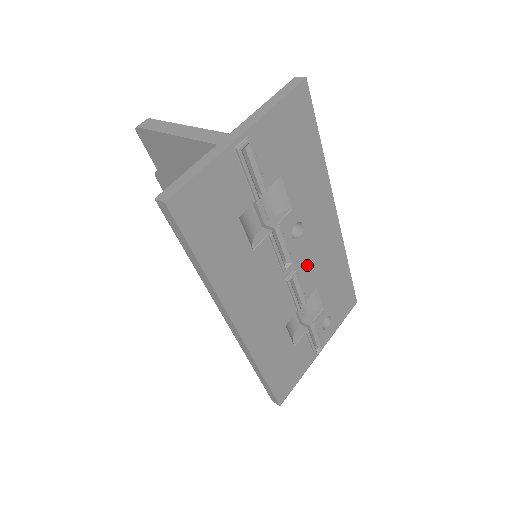
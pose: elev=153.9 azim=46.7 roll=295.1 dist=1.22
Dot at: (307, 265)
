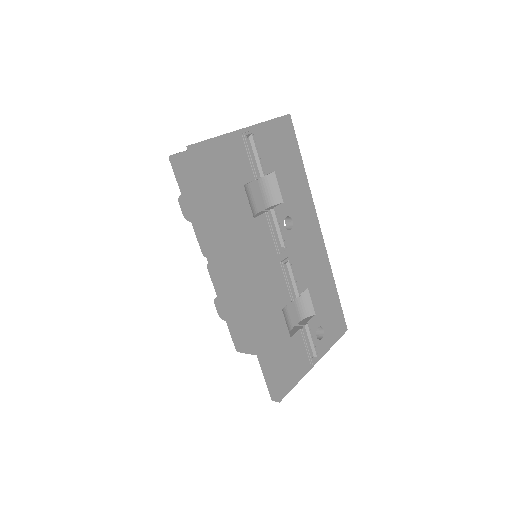
Dot at: (298, 260)
